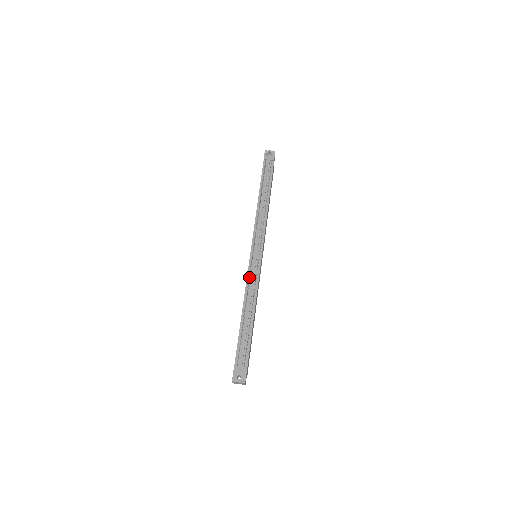
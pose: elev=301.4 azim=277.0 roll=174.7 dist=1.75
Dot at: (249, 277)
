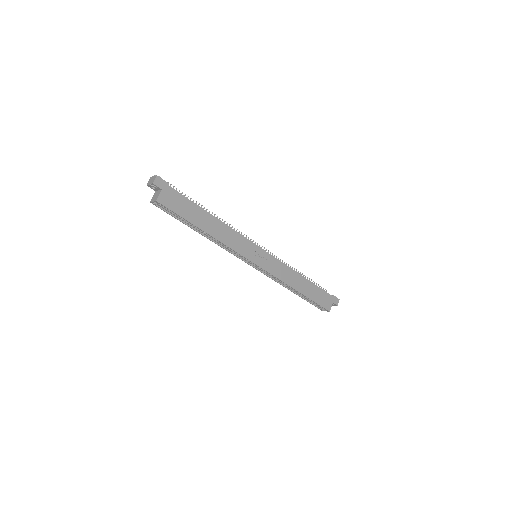
Dot at: occluded
